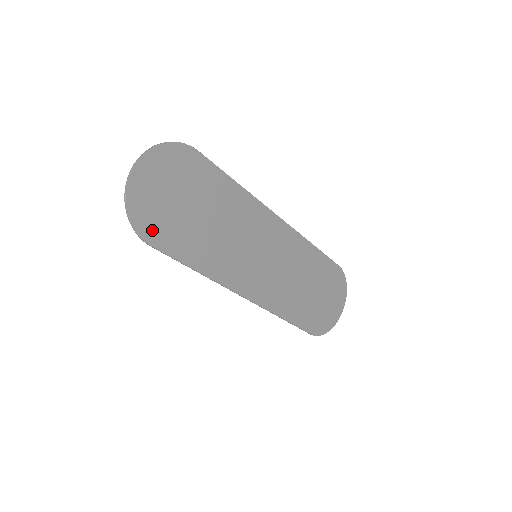
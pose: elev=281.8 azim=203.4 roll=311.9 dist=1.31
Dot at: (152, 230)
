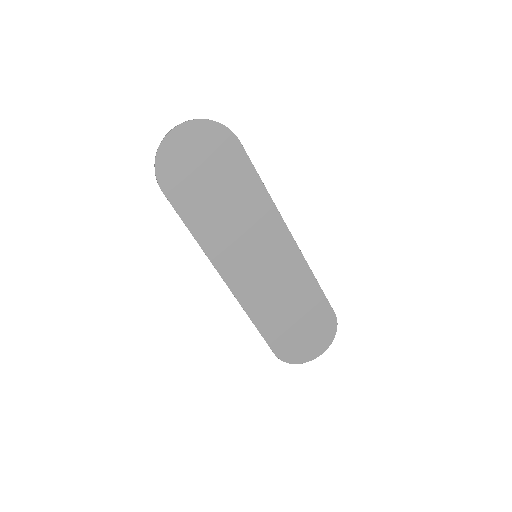
Dot at: (169, 180)
